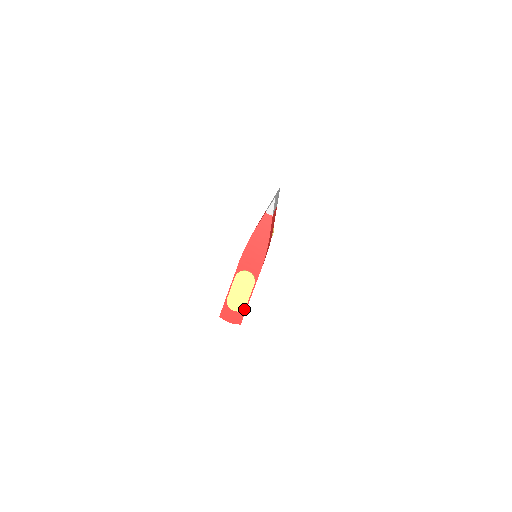
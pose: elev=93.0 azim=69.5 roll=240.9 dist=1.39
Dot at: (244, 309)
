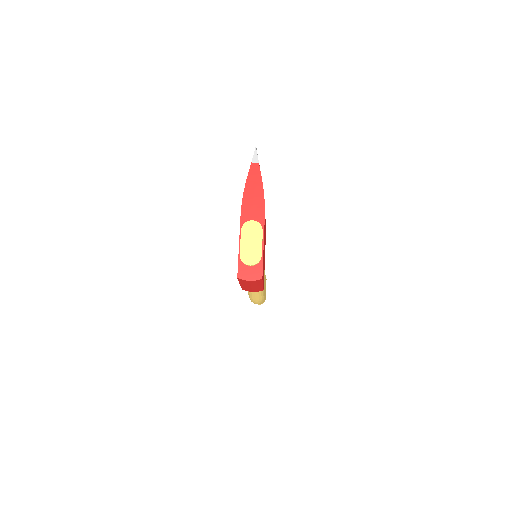
Dot at: (260, 261)
